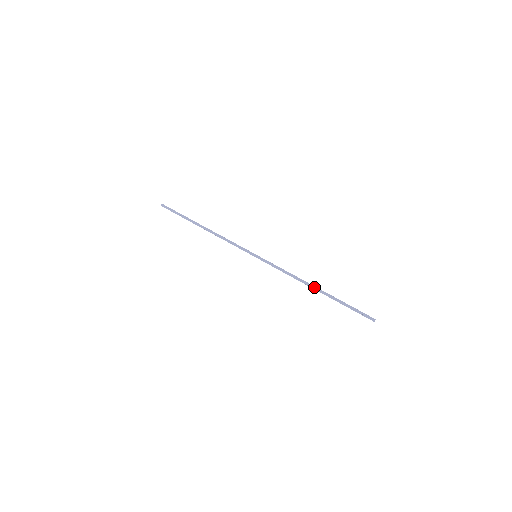
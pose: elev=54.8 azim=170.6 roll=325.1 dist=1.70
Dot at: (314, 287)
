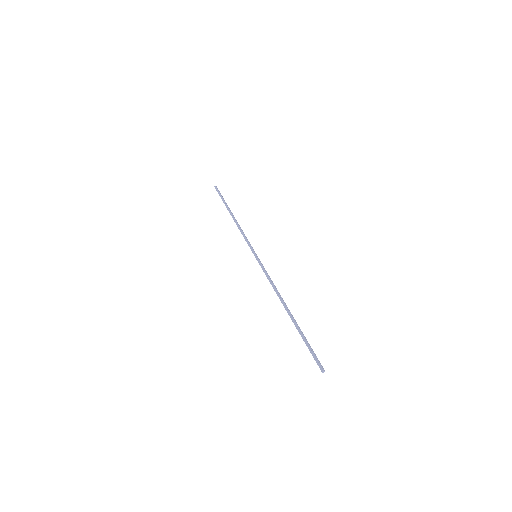
Dot at: occluded
